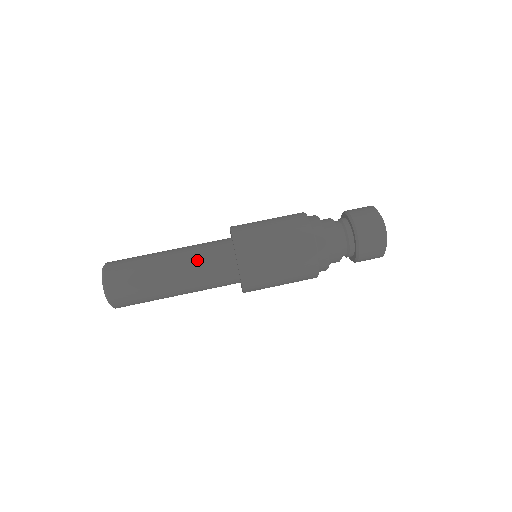
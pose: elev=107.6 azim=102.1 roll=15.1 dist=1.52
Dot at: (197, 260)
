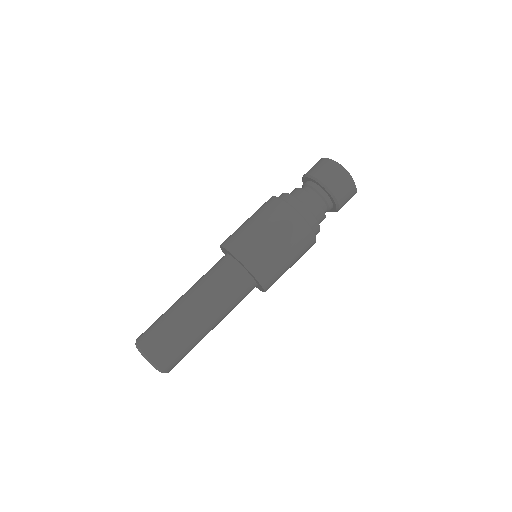
Dot at: (220, 297)
